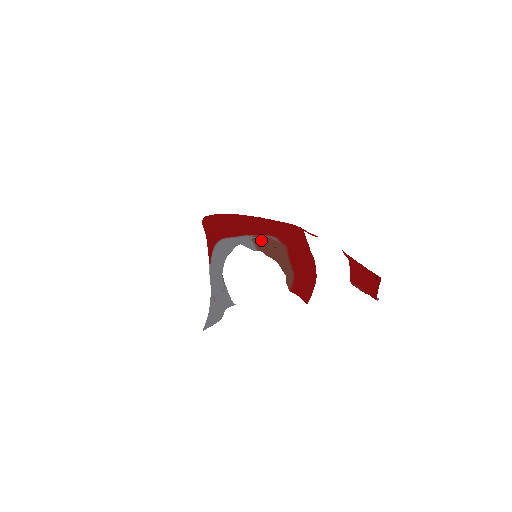
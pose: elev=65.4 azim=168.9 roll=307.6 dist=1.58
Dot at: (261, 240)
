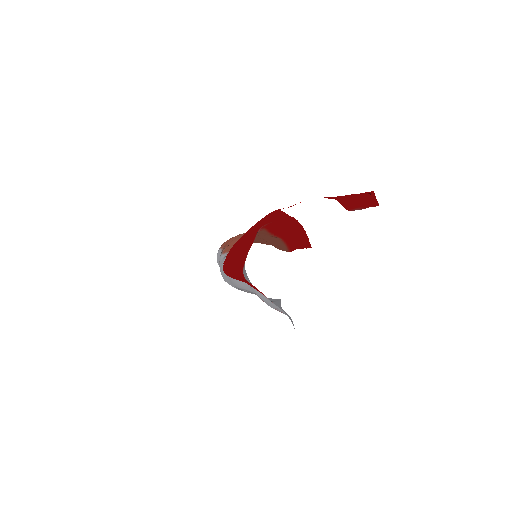
Dot at: occluded
